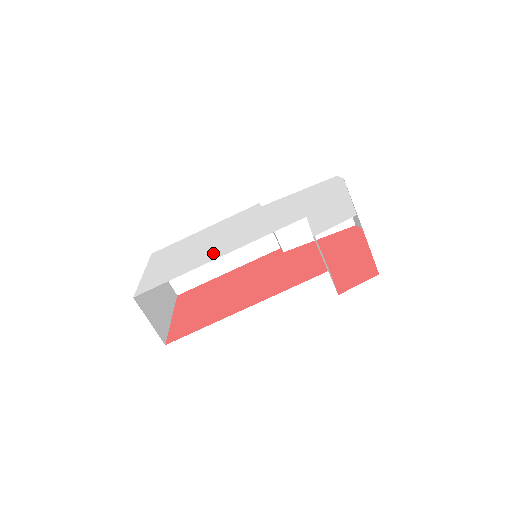
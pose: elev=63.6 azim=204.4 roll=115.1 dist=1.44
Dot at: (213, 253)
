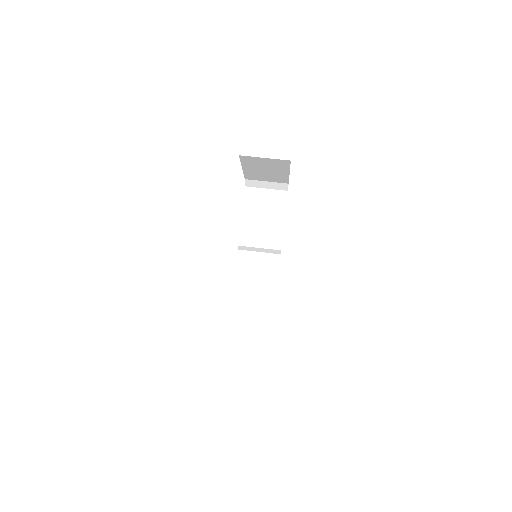
Dot at: occluded
